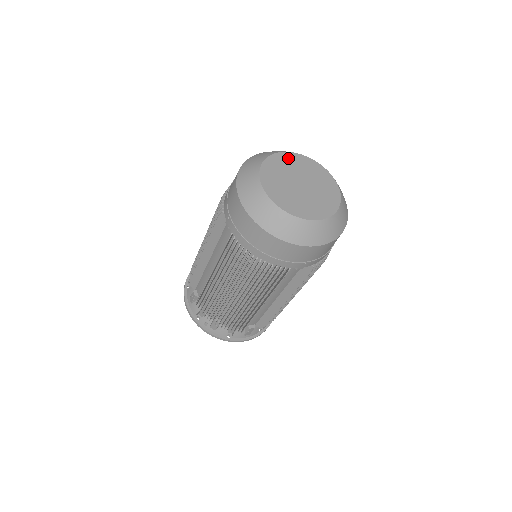
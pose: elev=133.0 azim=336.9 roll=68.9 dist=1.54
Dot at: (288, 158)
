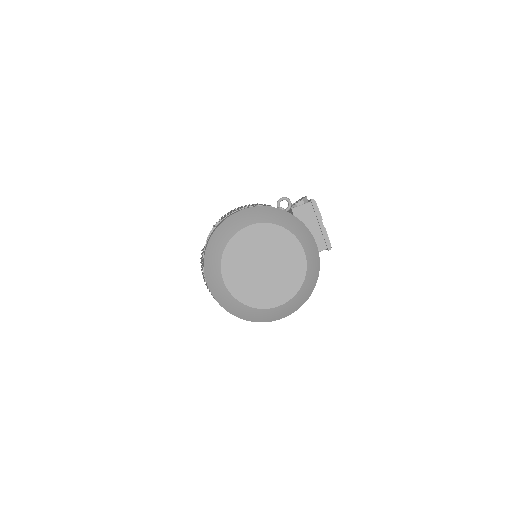
Dot at: (278, 235)
